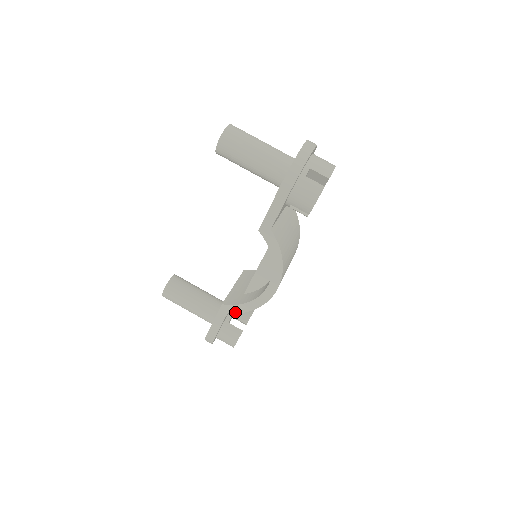
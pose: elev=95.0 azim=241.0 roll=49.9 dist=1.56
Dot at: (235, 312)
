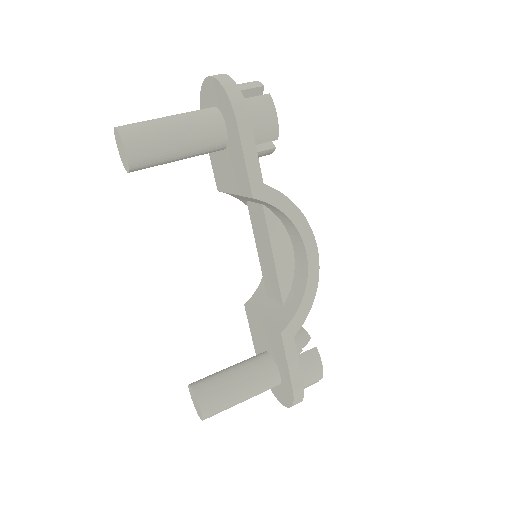
Dot at: (300, 326)
